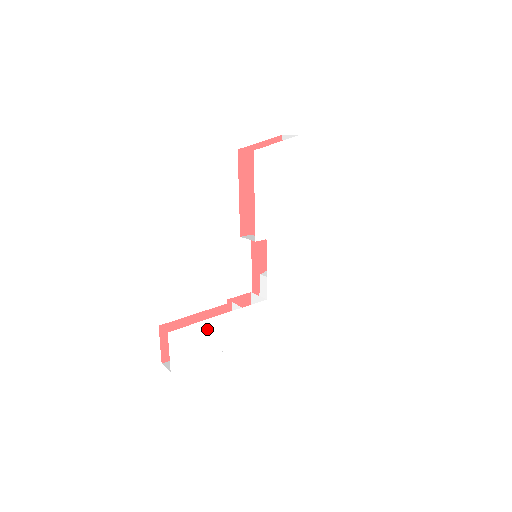
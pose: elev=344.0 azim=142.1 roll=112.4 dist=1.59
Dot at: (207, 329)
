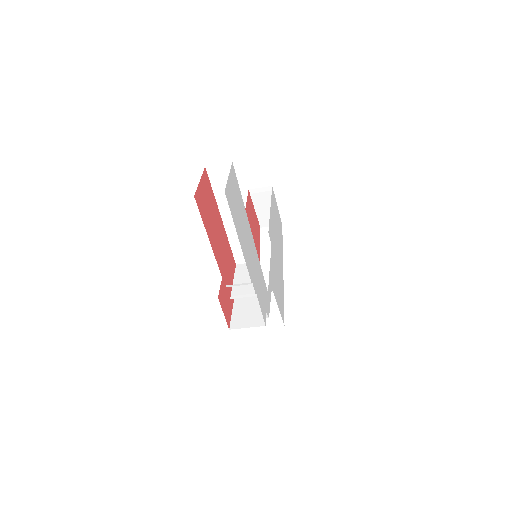
Dot at: (245, 223)
